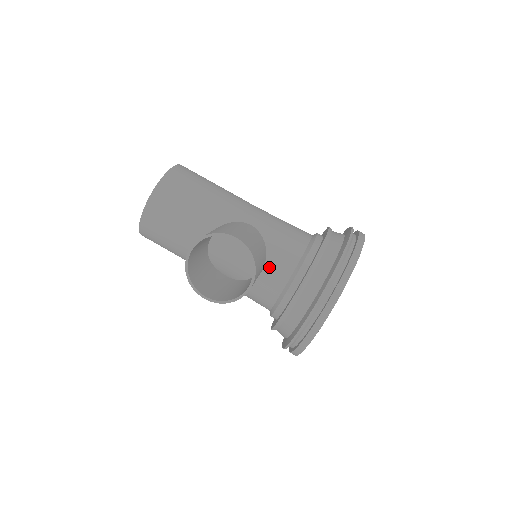
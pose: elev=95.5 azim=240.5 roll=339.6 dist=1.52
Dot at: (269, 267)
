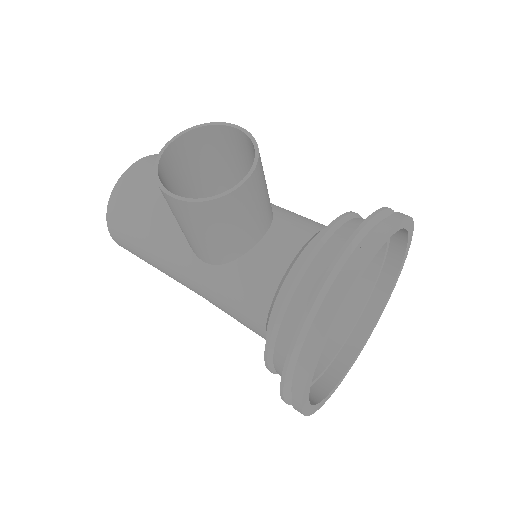
Dot at: (275, 231)
